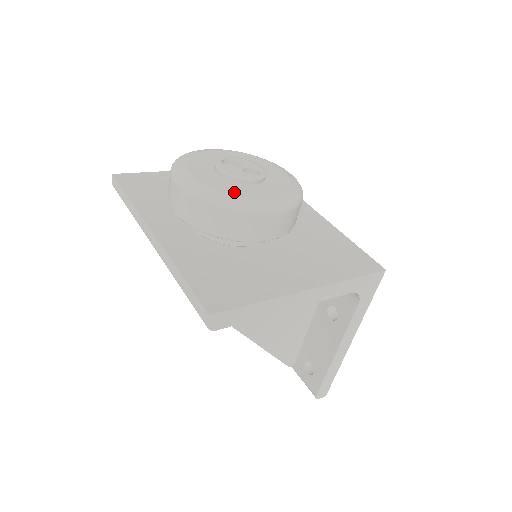
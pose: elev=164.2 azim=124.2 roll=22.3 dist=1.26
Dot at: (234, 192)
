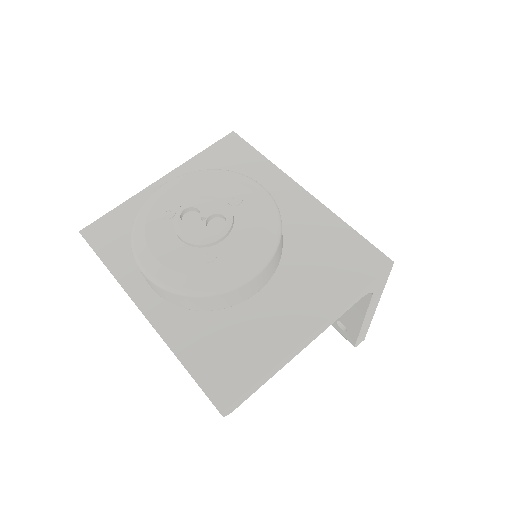
Dot at: (204, 269)
